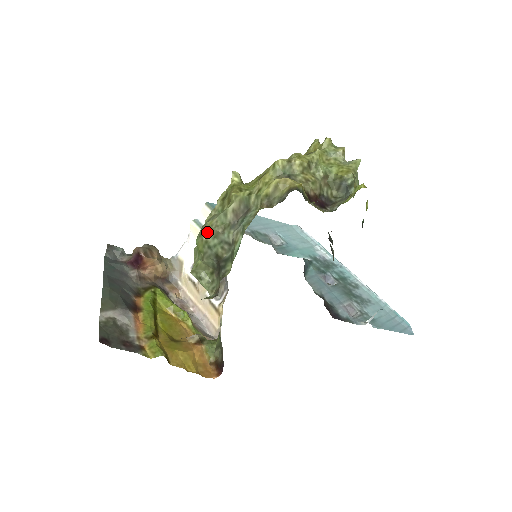
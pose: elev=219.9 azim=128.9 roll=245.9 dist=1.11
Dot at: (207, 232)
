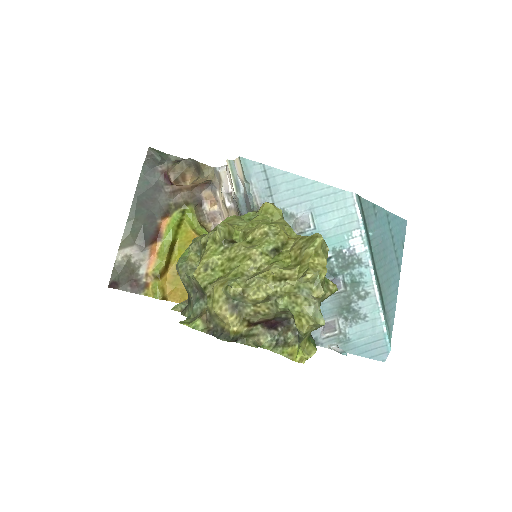
Dot at: (179, 274)
